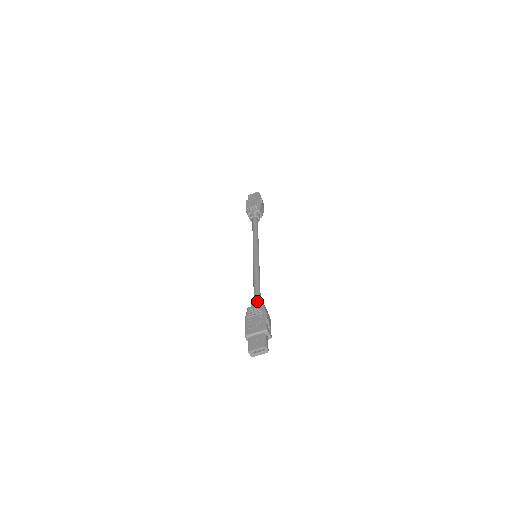
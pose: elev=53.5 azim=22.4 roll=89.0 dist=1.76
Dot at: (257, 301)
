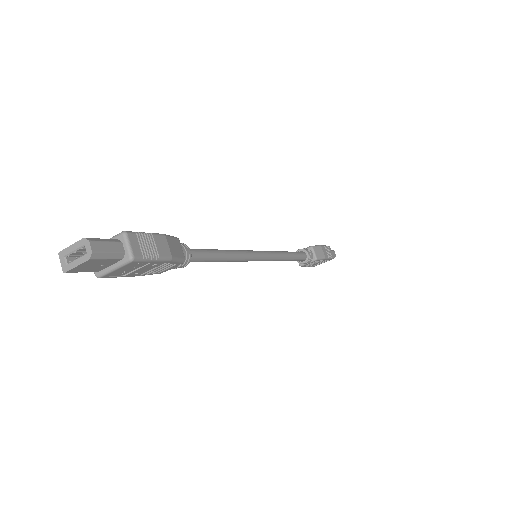
Dot at: occluded
